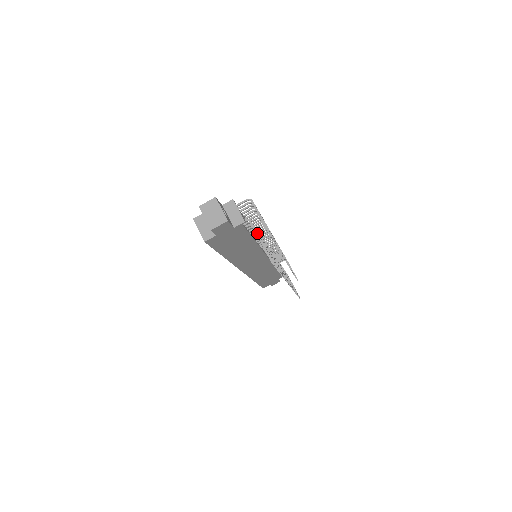
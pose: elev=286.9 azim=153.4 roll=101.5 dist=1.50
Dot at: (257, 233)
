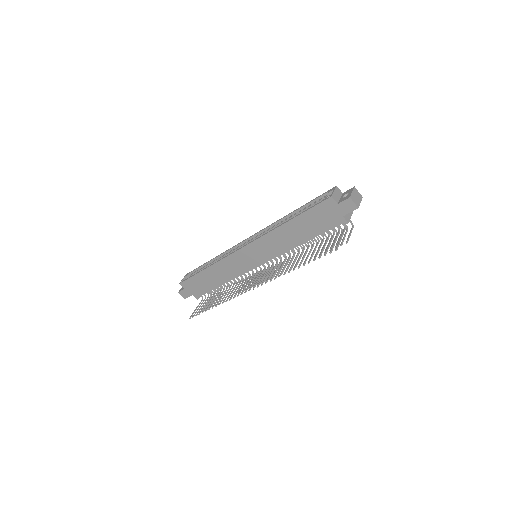
Dot at: (343, 234)
